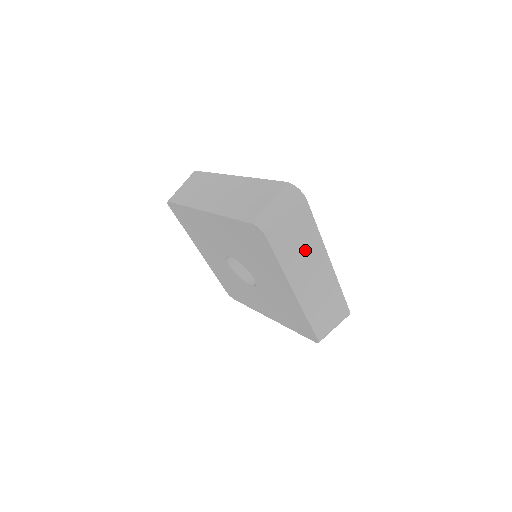
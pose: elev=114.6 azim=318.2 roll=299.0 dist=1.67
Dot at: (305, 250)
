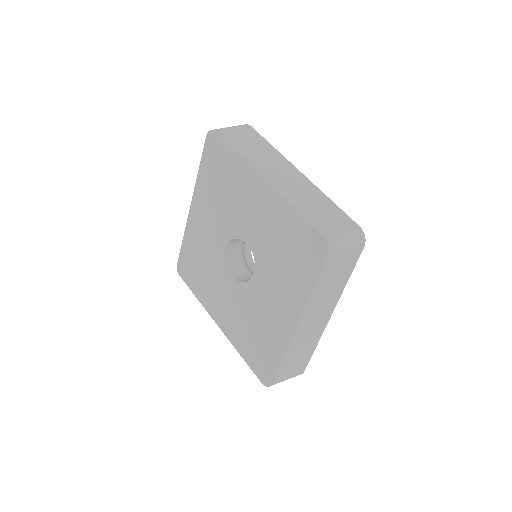
Dot at: (263, 154)
